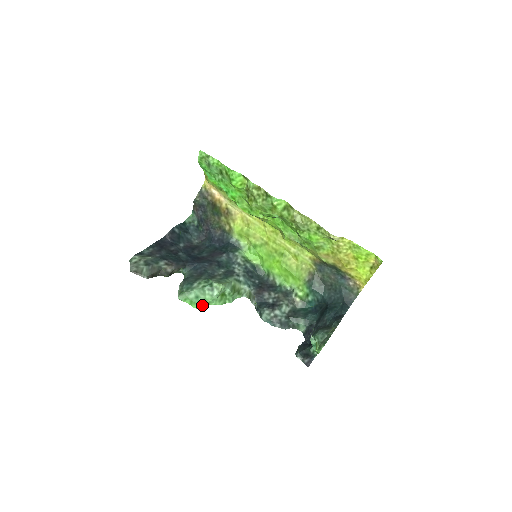
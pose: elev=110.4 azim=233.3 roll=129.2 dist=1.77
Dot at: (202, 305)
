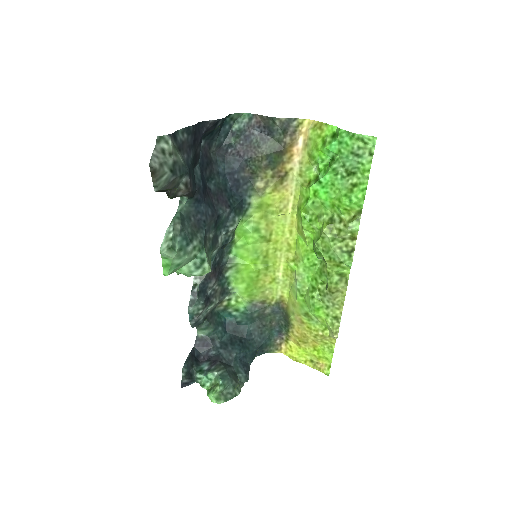
Dot at: (171, 273)
